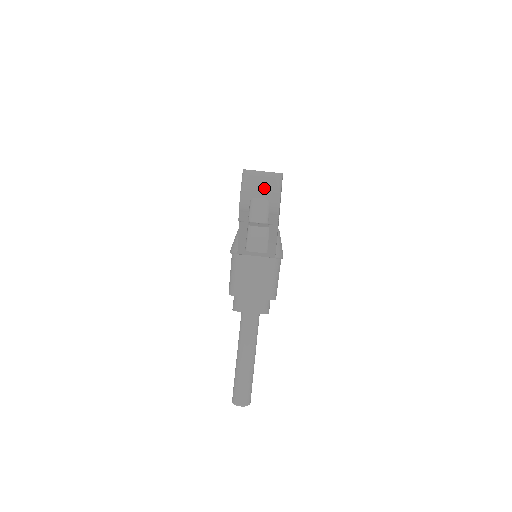
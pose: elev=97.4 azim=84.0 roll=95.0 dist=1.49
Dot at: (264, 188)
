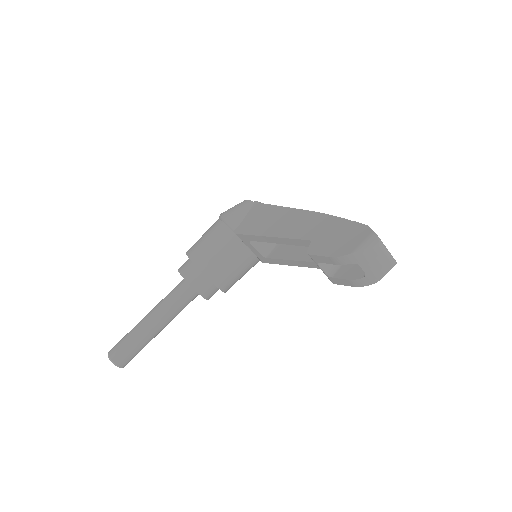
Dot at: (375, 266)
